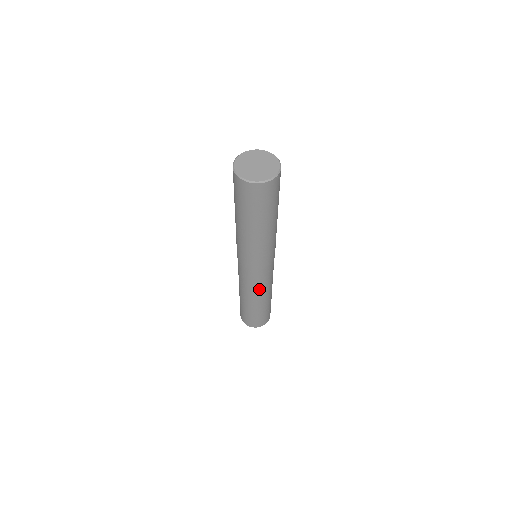
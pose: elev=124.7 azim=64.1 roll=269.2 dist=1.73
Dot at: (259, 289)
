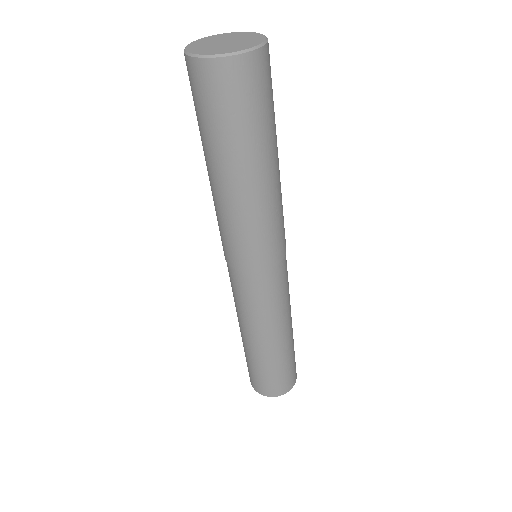
Dot at: (284, 307)
